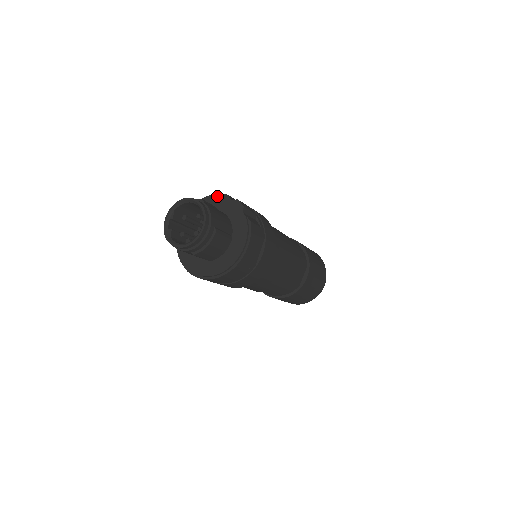
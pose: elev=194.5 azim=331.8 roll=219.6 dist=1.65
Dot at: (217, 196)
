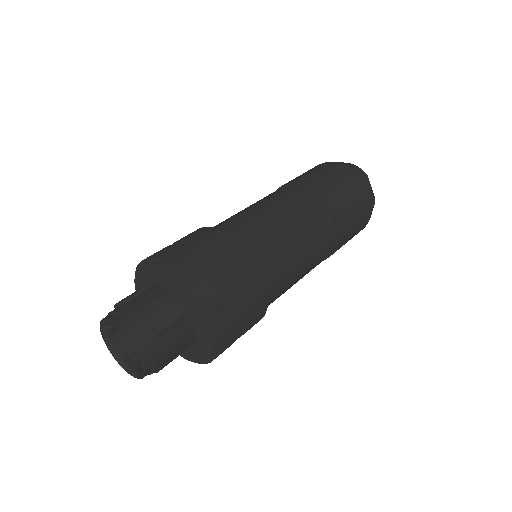
Dot at: (195, 301)
